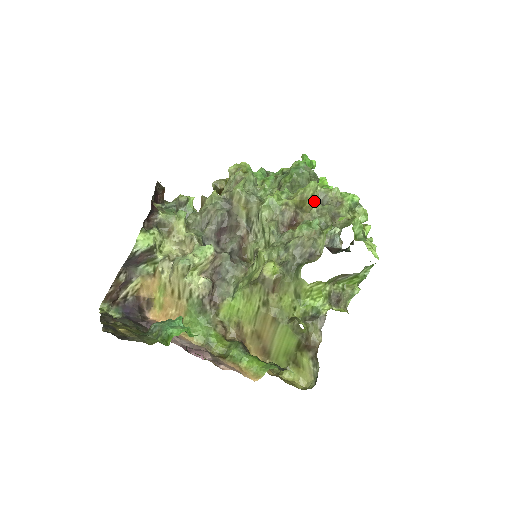
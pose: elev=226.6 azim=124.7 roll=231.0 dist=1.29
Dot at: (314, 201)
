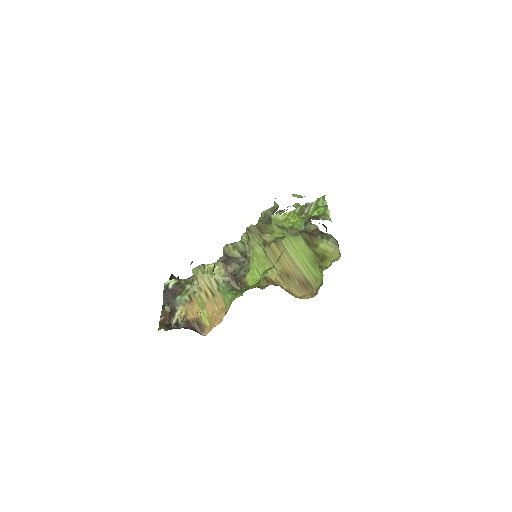
Dot at: occluded
